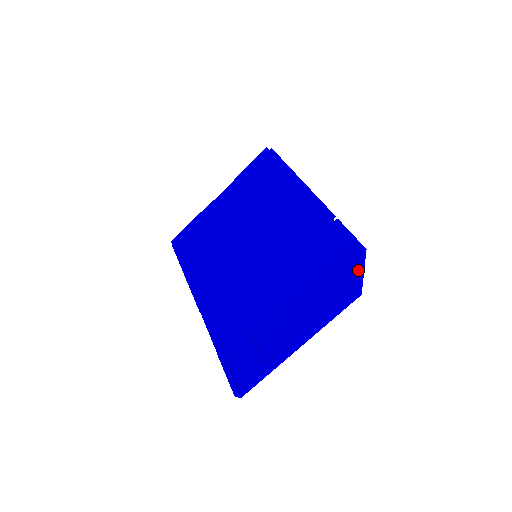
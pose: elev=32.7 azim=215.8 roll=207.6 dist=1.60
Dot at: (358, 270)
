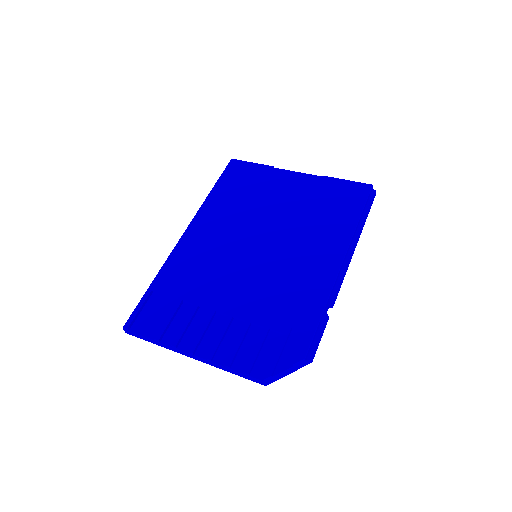
Dot at: (284, 371)
